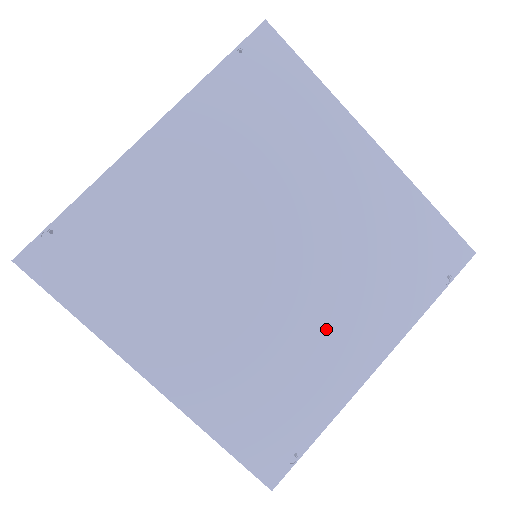
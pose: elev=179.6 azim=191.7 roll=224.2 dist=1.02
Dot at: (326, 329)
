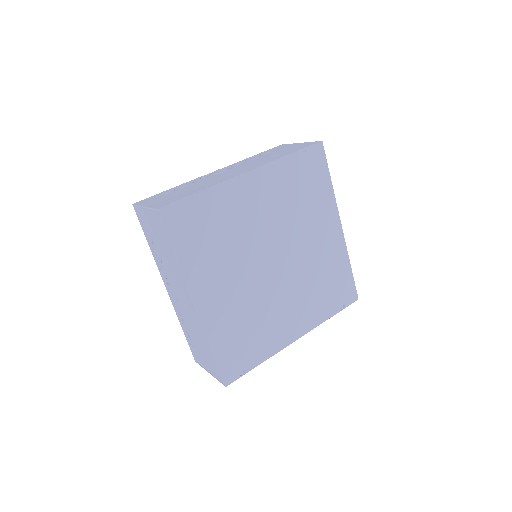
Dot at: (284, 310)
